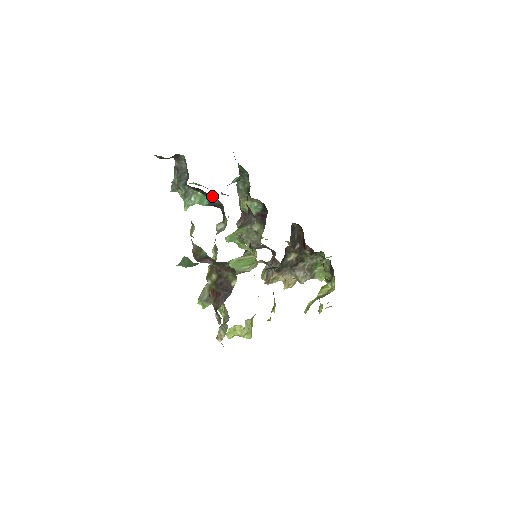
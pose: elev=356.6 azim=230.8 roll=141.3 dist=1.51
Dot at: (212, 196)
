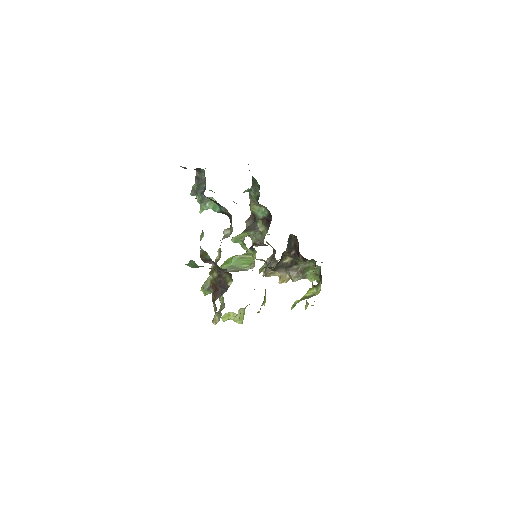
Dot at: occluded
